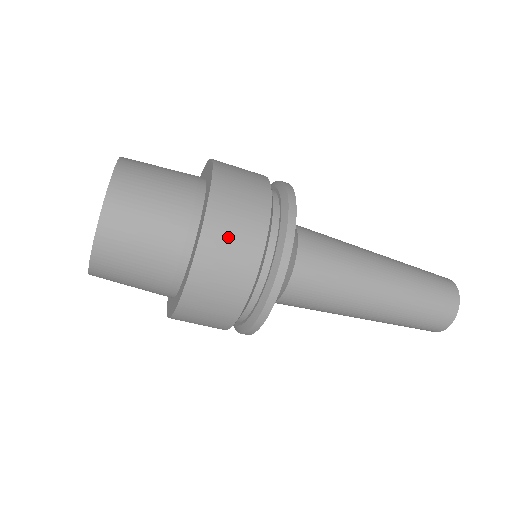
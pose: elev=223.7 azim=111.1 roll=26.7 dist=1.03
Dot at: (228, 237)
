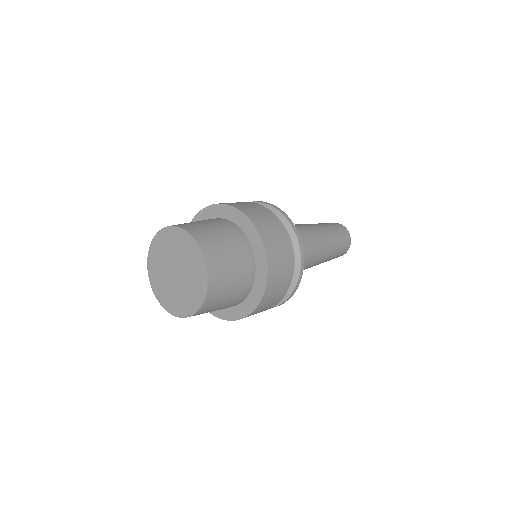
Dot at: occluded
